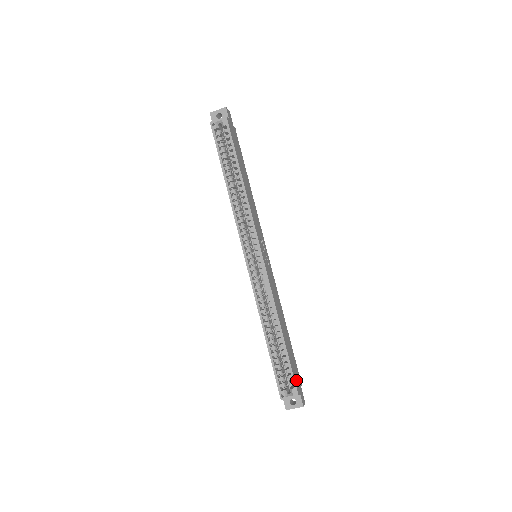
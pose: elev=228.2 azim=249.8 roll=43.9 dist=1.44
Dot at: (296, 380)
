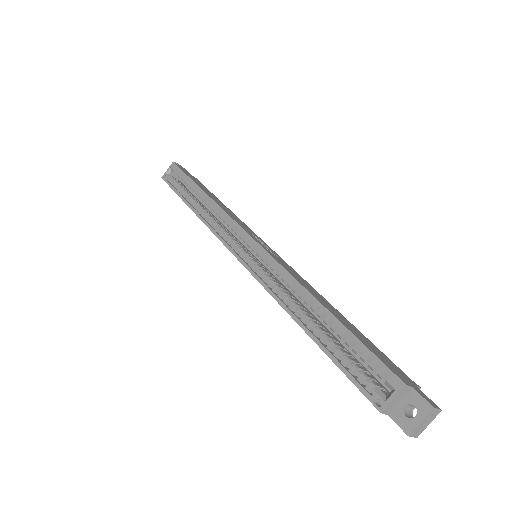
Dot at: (390, 367)
